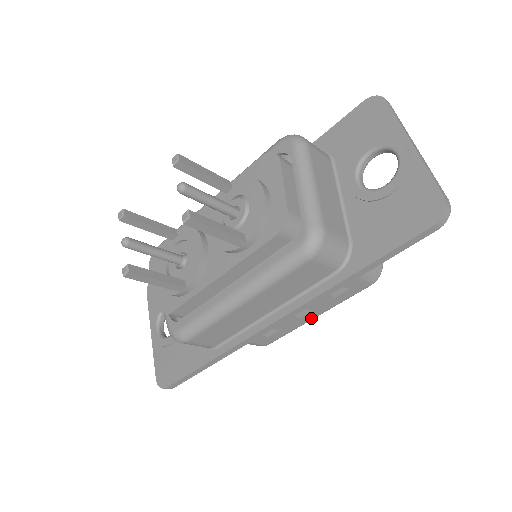
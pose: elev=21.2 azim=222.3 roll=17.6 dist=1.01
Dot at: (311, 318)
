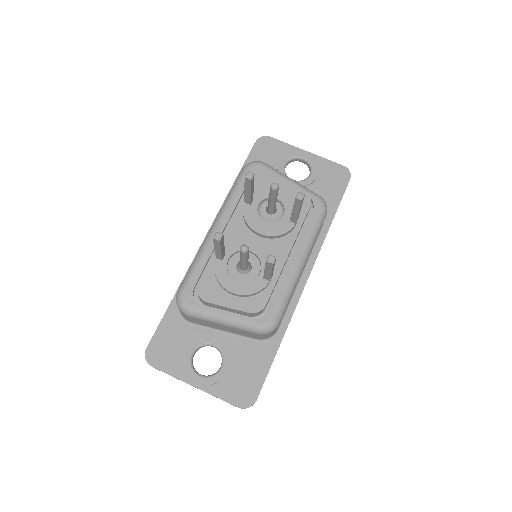
Dot at: occluded
